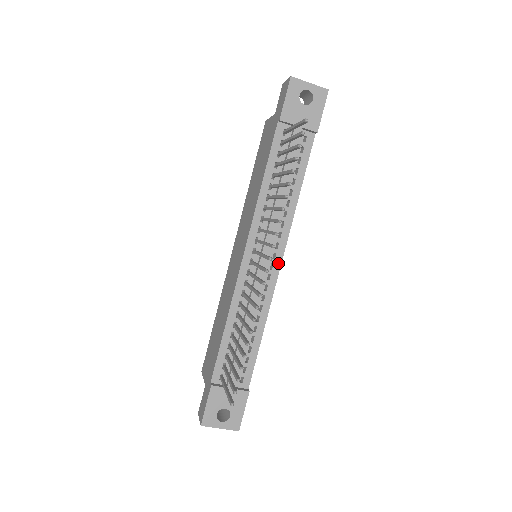
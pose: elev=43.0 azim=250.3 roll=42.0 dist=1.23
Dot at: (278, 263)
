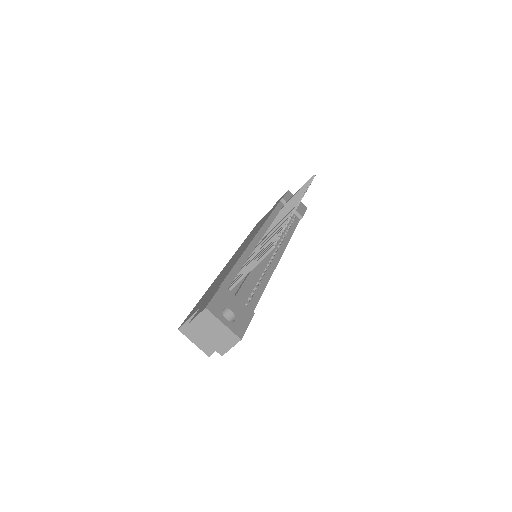
Dot at: (279, 255)
